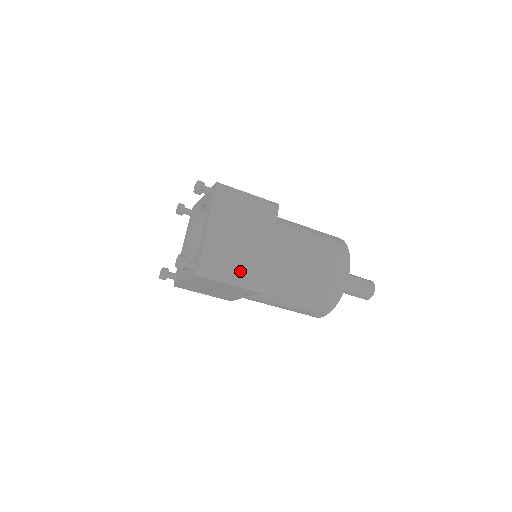
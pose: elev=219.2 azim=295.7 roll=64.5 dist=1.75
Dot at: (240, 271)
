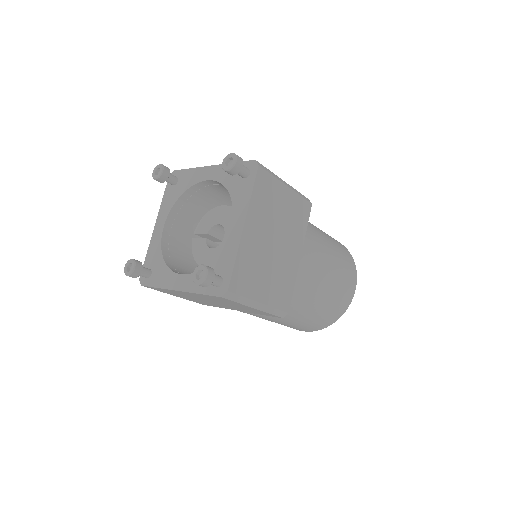
Dot at: (270, 291)
